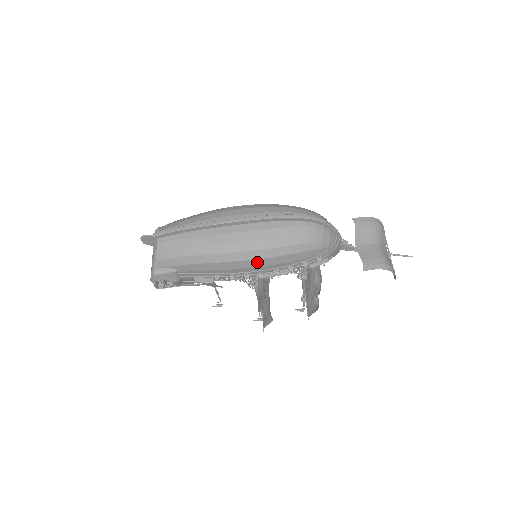
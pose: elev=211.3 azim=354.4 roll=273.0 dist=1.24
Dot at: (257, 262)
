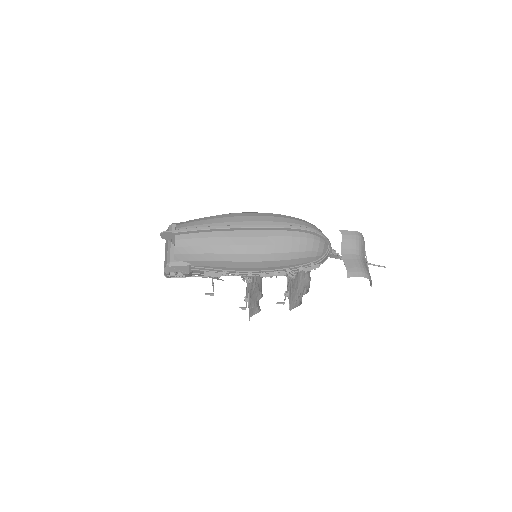
Dot at: (262, 264)
